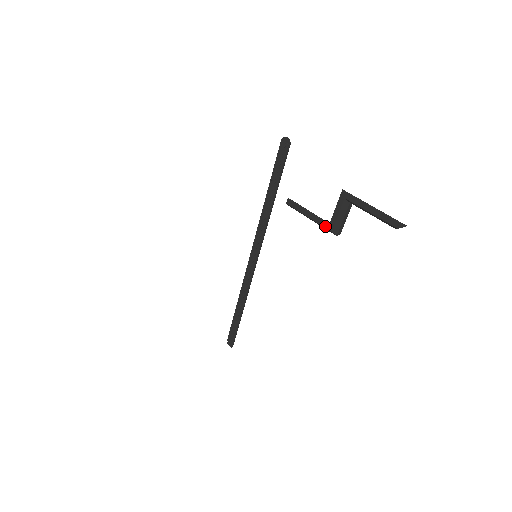
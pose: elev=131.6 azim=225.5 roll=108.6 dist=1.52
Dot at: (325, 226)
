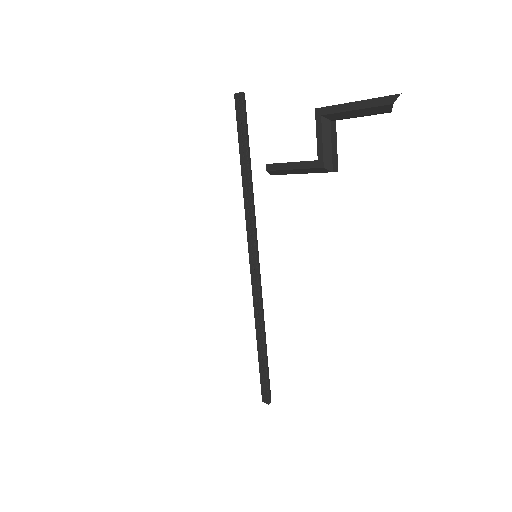
Dot at: (314, 166)
